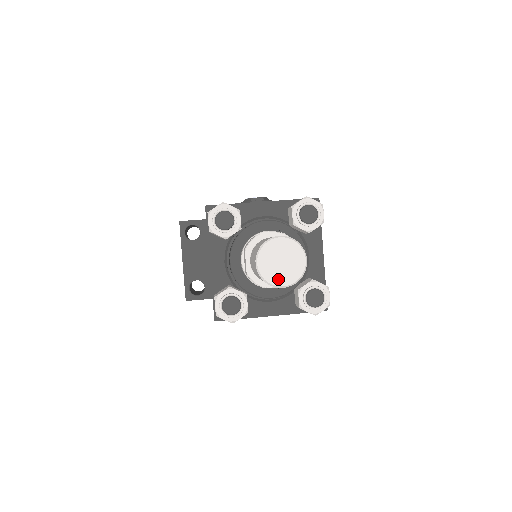
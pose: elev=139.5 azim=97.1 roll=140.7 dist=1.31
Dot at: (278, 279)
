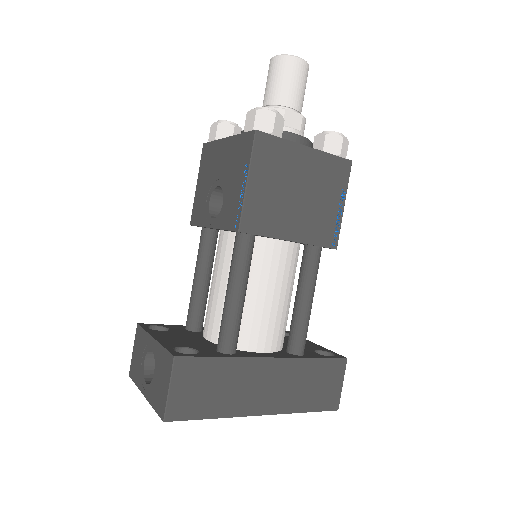
Dot at: (294, 58)
